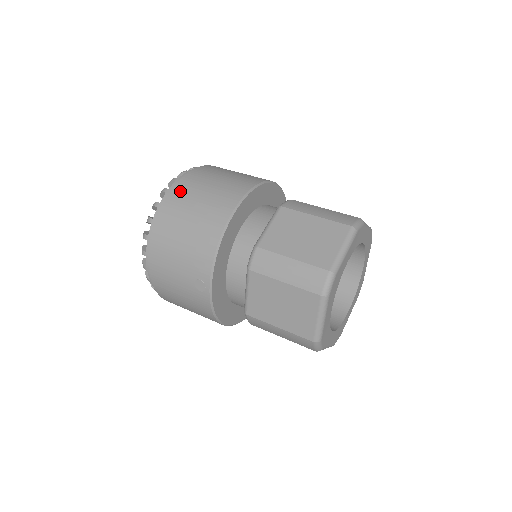
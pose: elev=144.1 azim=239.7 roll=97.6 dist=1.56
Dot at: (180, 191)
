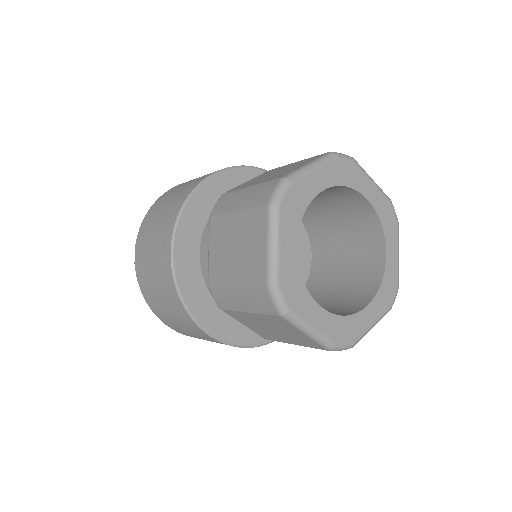
Dot at: (180, 184)
